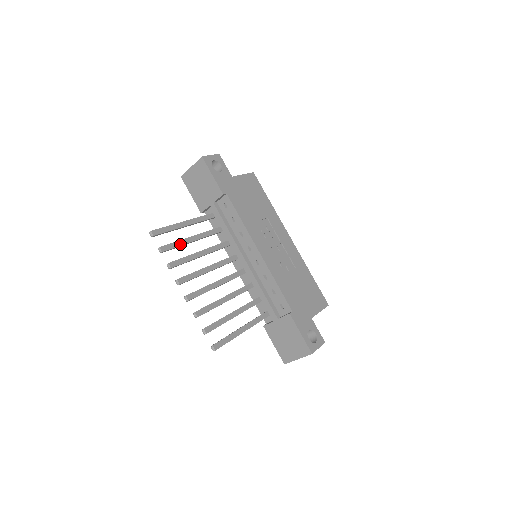
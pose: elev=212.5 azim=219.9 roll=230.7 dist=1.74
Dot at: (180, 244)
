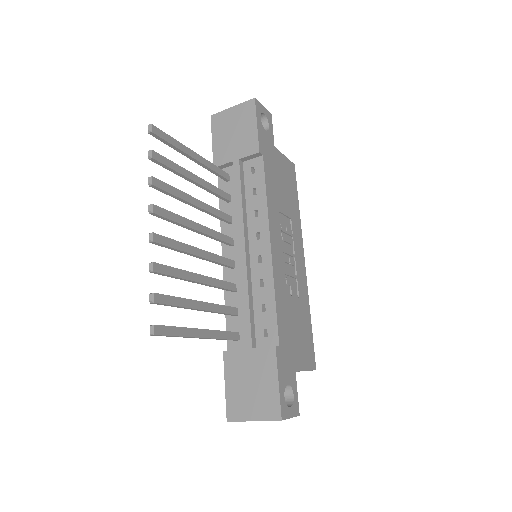
Dot at: (178, 170)
